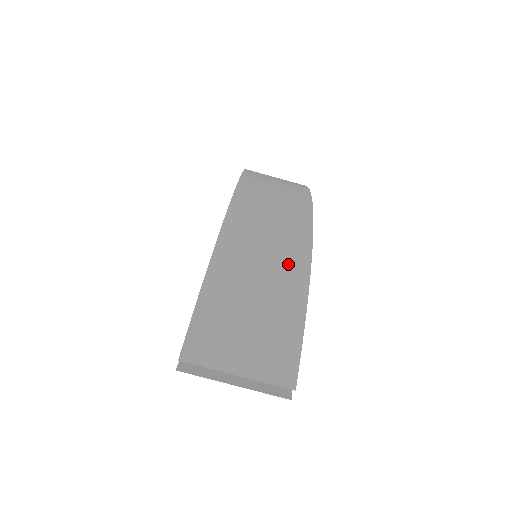
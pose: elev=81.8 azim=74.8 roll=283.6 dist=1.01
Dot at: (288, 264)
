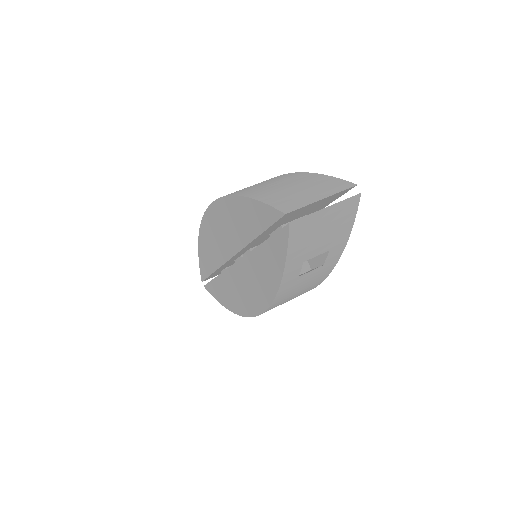
Dot at: (286, 177)
